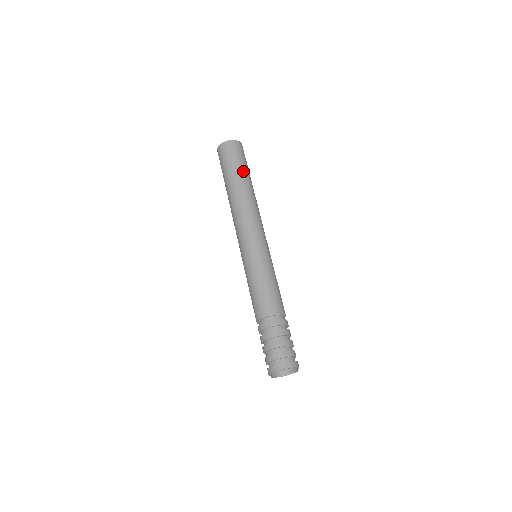
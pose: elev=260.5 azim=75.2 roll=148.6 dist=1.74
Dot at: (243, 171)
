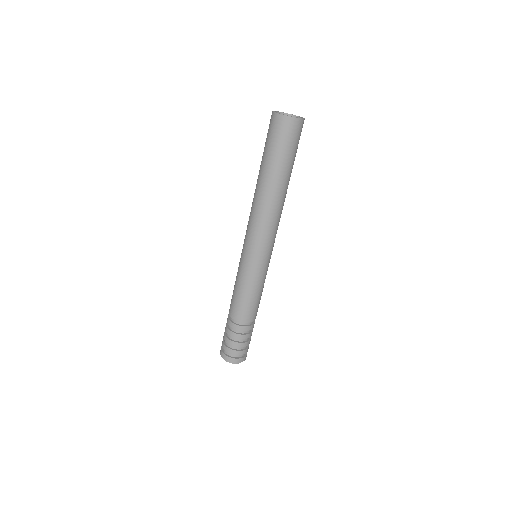
Dot at: (289, 166)
